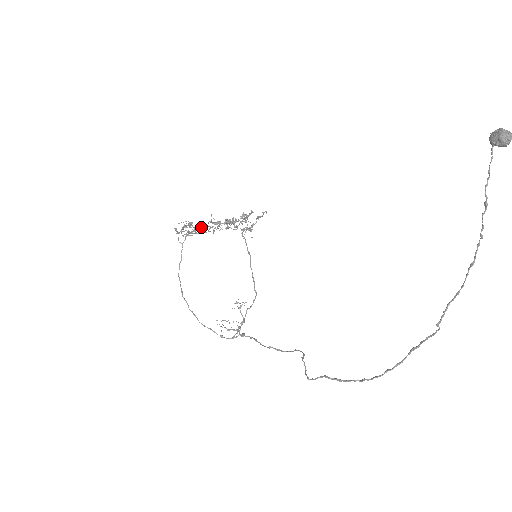
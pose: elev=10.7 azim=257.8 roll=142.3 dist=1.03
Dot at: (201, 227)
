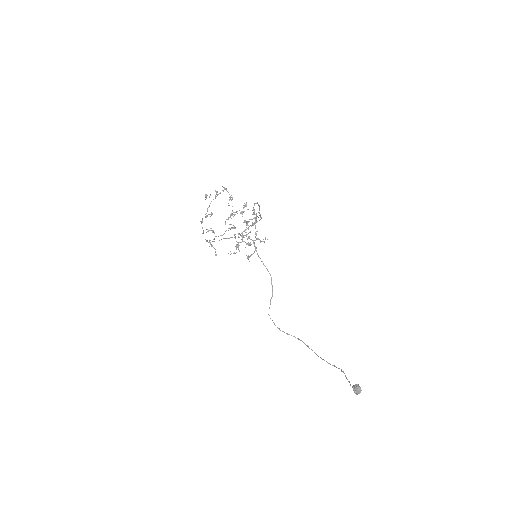
Dot at: occluded
